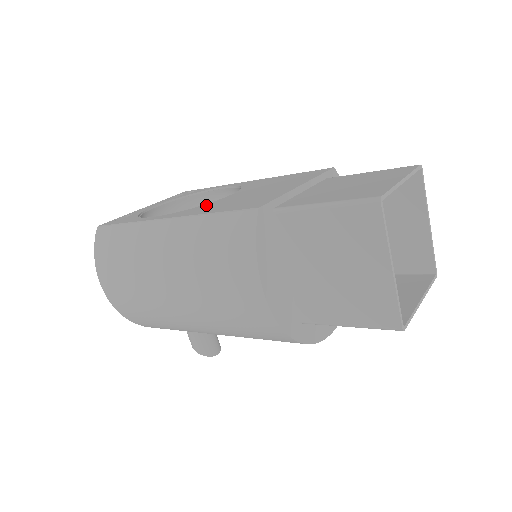
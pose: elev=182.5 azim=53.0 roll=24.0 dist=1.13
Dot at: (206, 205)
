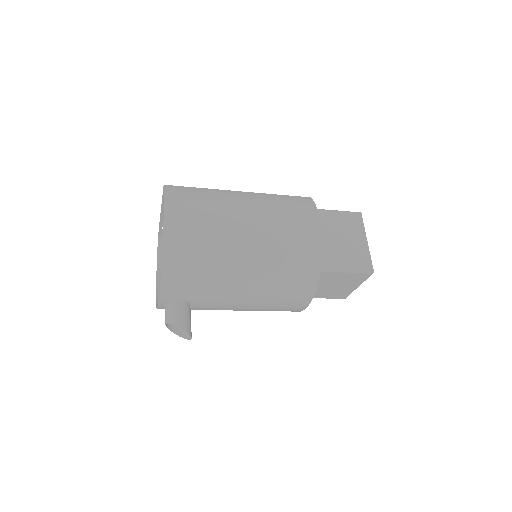
Dot at: occluded
